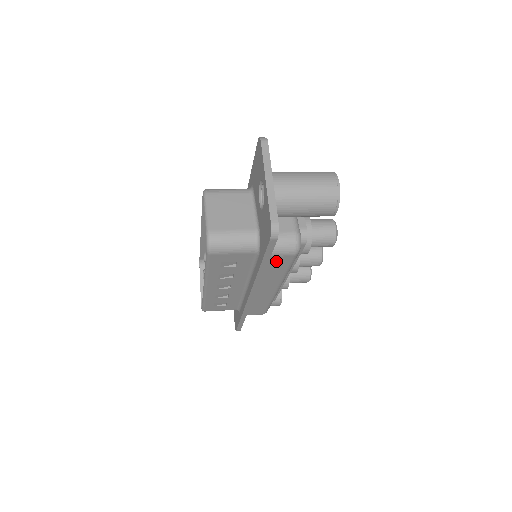
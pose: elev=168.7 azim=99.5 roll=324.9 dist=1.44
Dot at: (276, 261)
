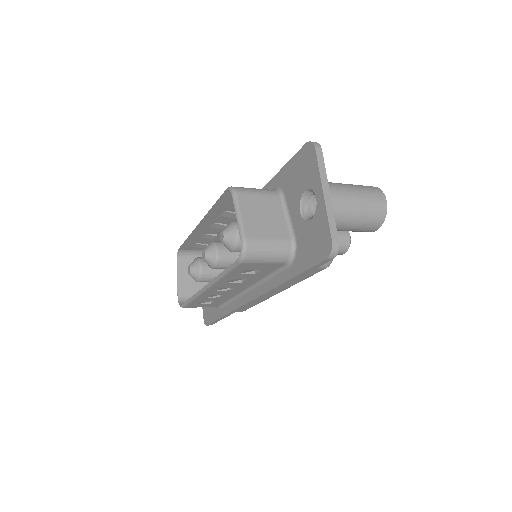
Dot at: occluded
